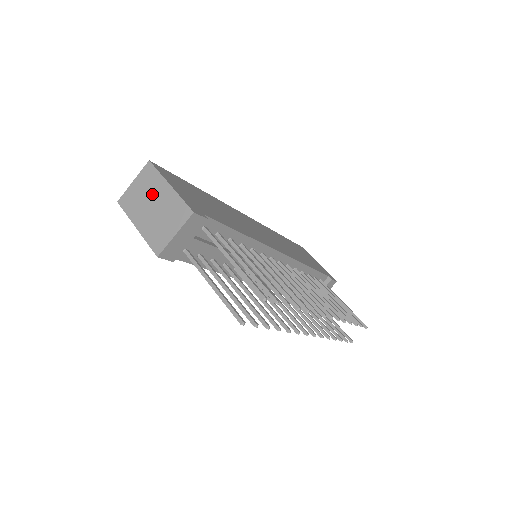
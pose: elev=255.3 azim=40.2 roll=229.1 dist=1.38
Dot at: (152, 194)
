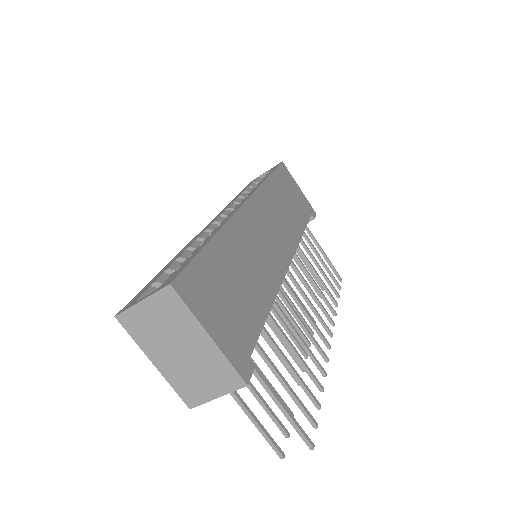
Dot at: (178, 335)
